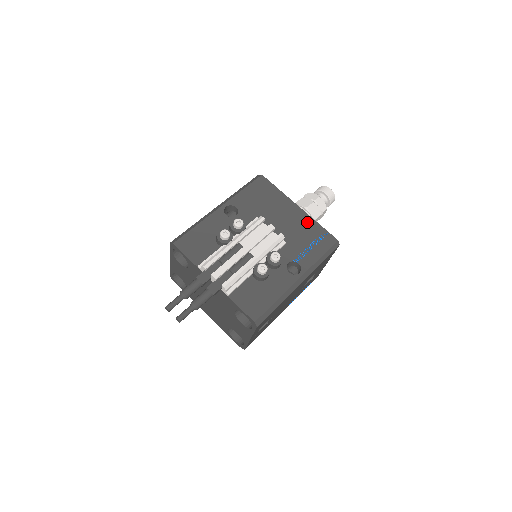
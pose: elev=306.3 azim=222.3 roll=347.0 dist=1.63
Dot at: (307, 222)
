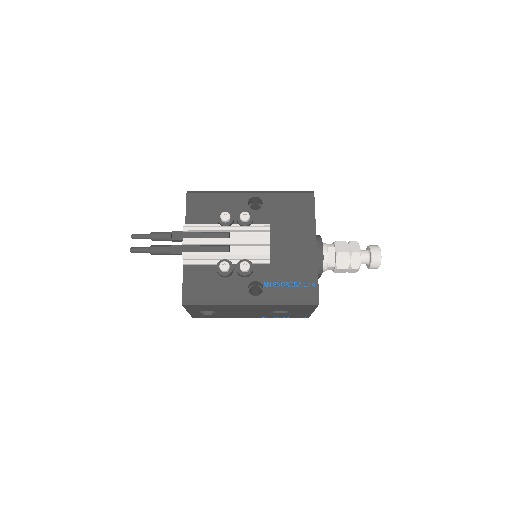
Dot at: (309, 262)
